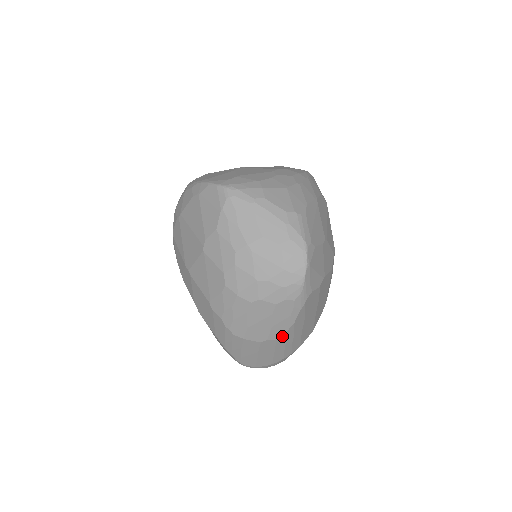
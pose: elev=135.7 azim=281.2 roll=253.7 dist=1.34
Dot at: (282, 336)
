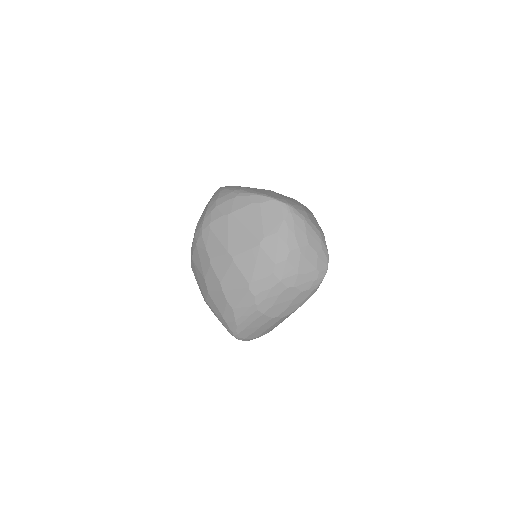
Dot at: (287, 315)
